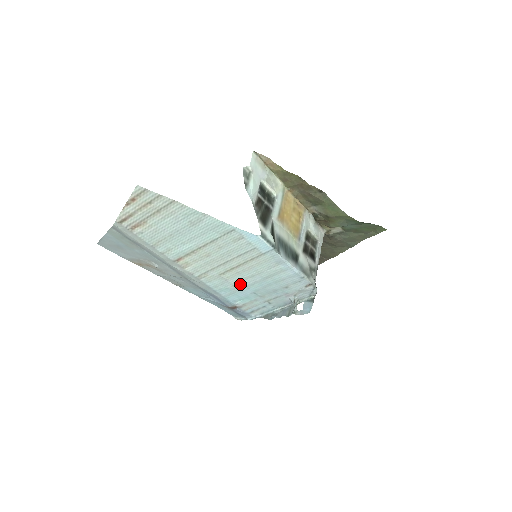
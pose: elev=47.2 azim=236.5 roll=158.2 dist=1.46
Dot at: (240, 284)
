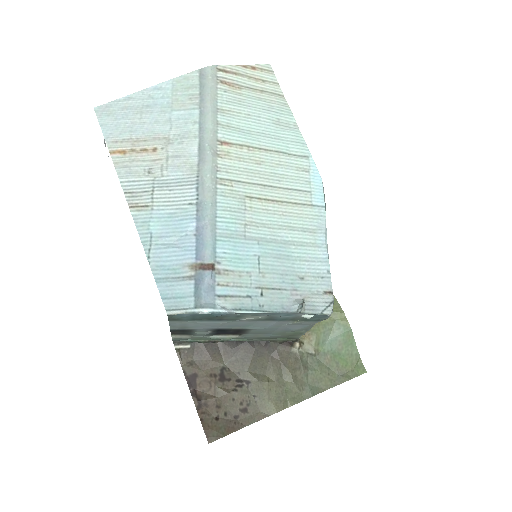
Dot at: (254, 230)
